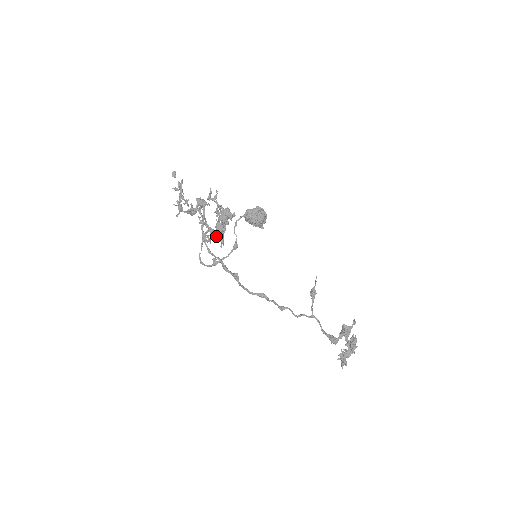
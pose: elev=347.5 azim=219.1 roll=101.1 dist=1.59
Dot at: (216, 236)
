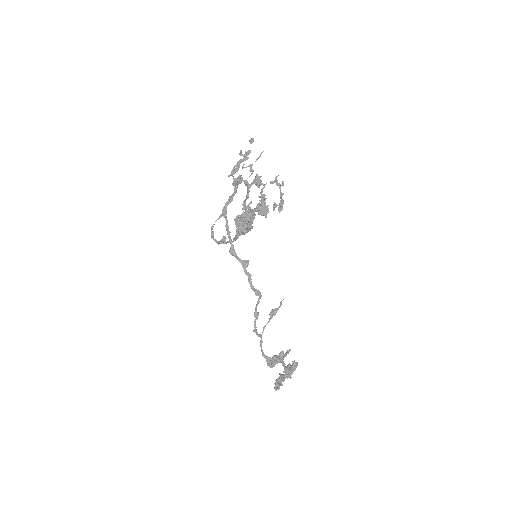
Dot at: (246, 217)
